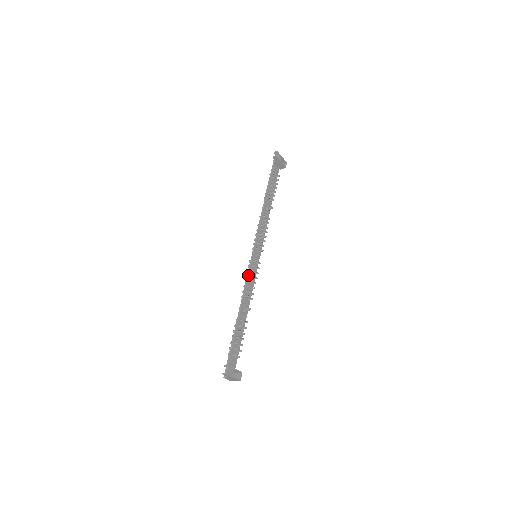
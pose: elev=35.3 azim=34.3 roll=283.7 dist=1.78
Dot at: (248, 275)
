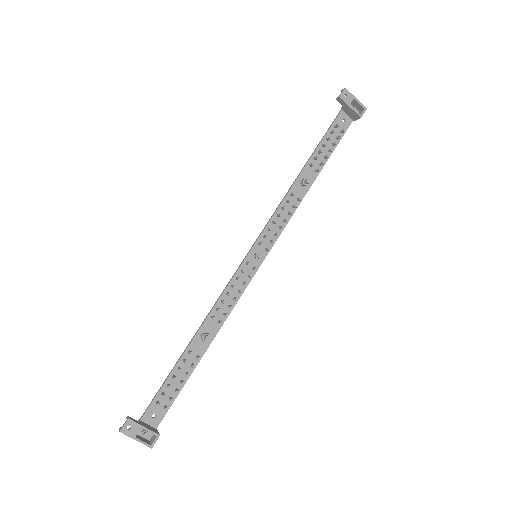
Dot at: (228, 284)
